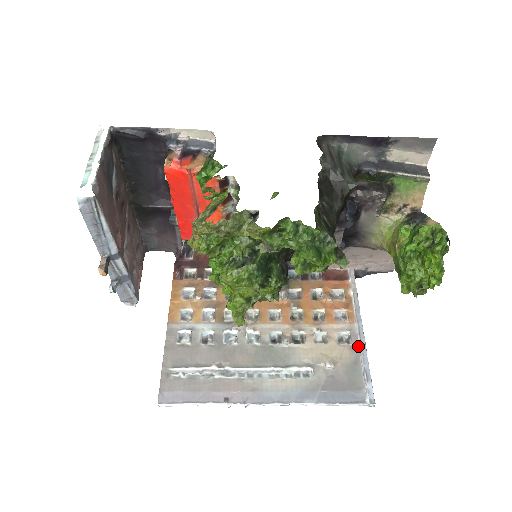
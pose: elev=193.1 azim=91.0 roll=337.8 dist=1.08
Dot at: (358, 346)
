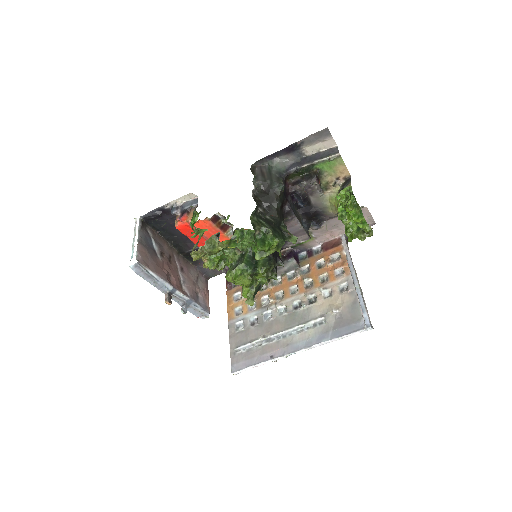
Dot at: (355, 290)
